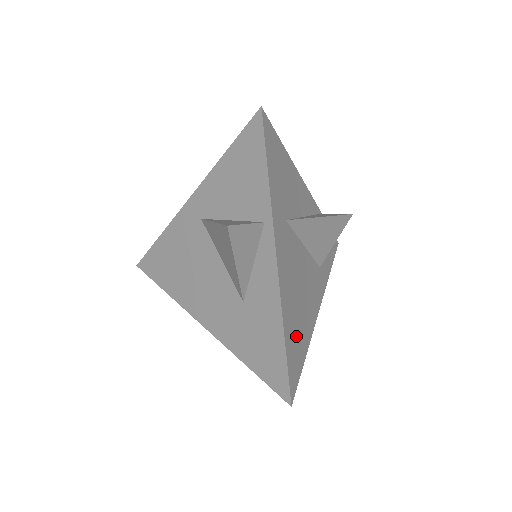
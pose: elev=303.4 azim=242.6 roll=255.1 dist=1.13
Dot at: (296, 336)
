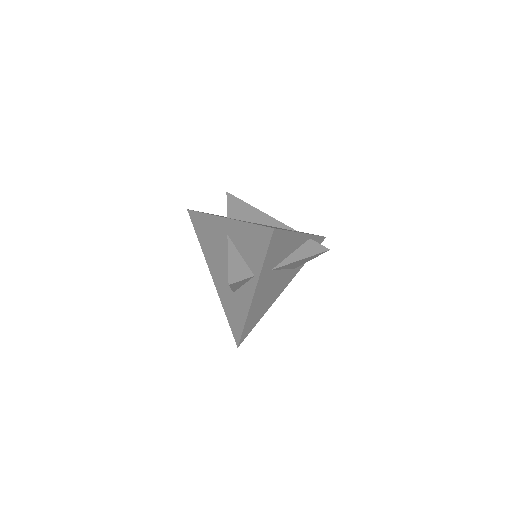
Dot at: (255, 317)
